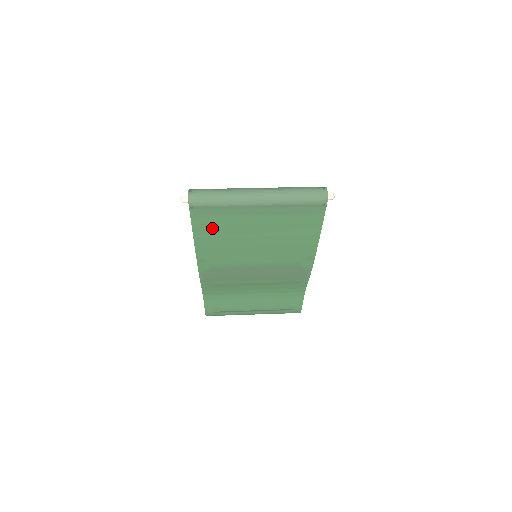
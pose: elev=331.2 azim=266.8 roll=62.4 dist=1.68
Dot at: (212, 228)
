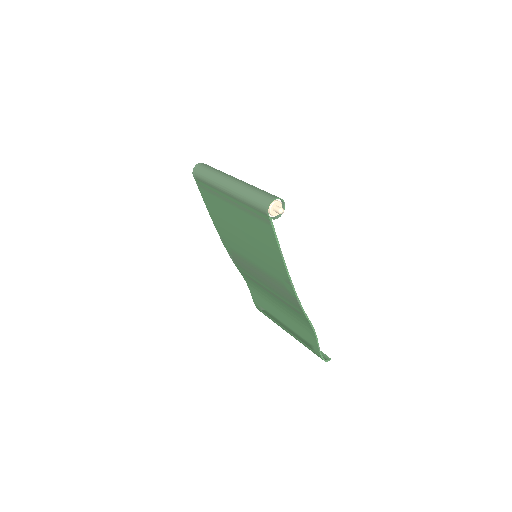
Dot at: (213, 205)
